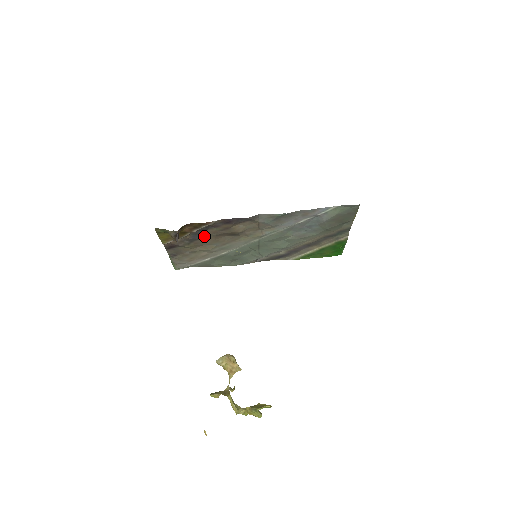
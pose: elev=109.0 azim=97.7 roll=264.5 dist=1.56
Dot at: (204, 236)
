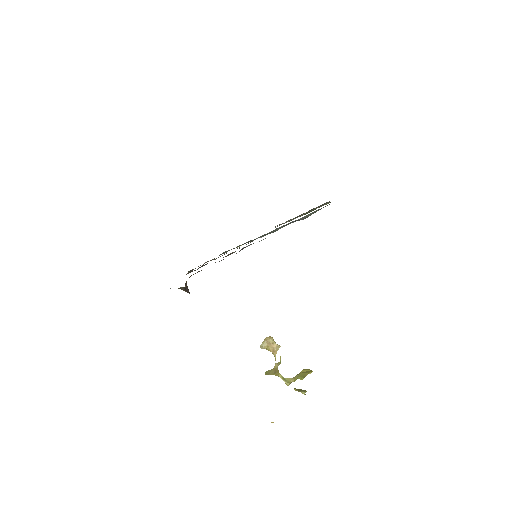
Dot at: (206, 264)
